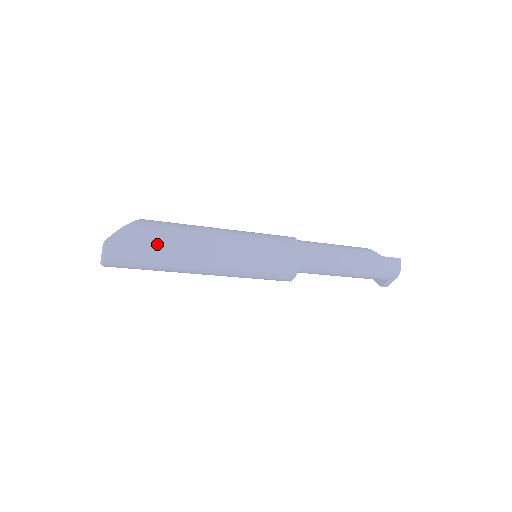
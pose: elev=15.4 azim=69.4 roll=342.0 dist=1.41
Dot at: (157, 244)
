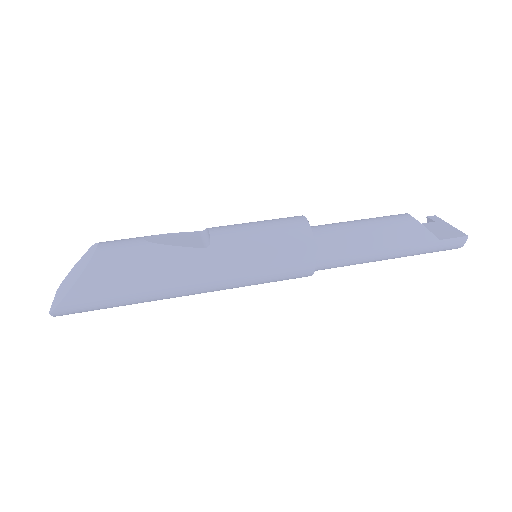
Dot at: (117, 302)
